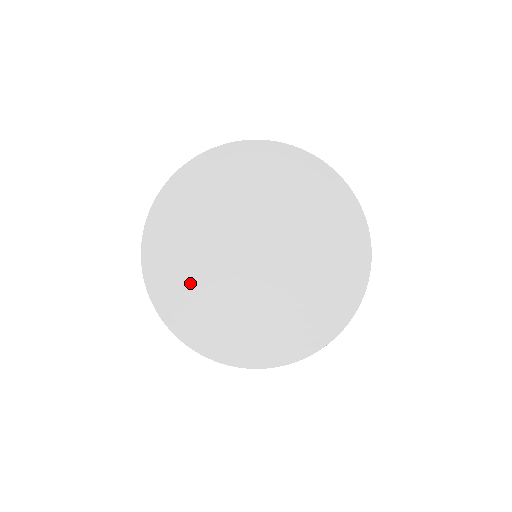
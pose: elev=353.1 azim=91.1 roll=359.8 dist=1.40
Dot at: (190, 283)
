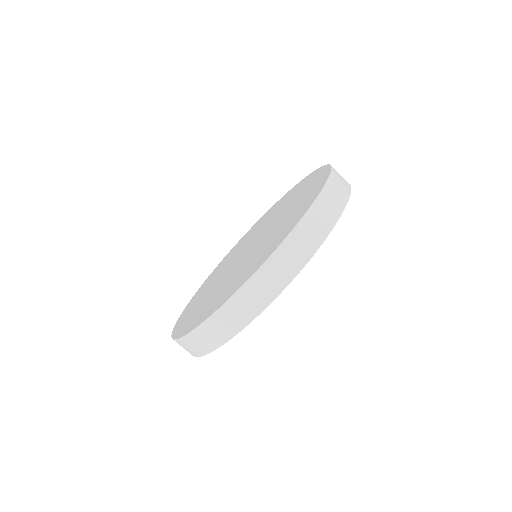
Dot at: occluded
